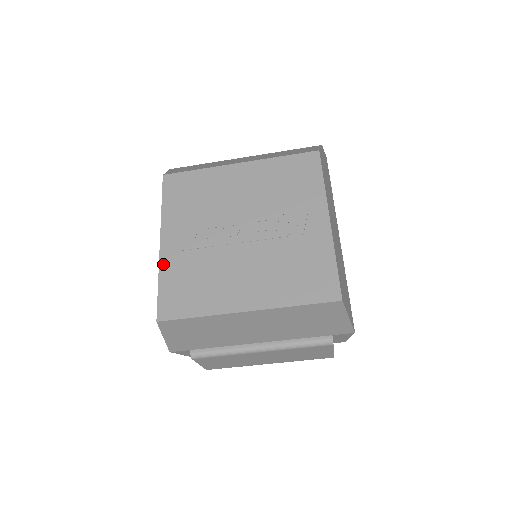
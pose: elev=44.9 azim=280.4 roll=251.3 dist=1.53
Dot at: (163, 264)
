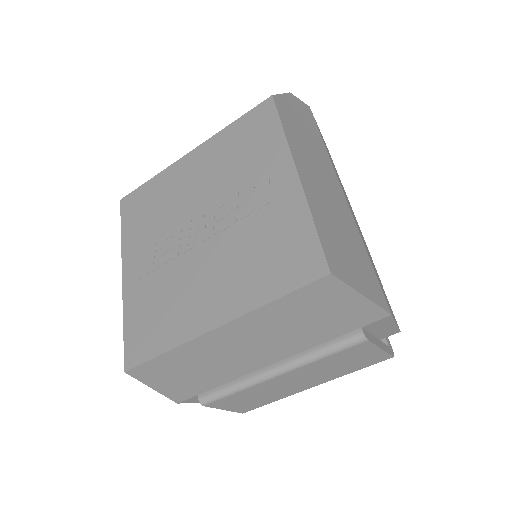
Dot at: (126, 299)
